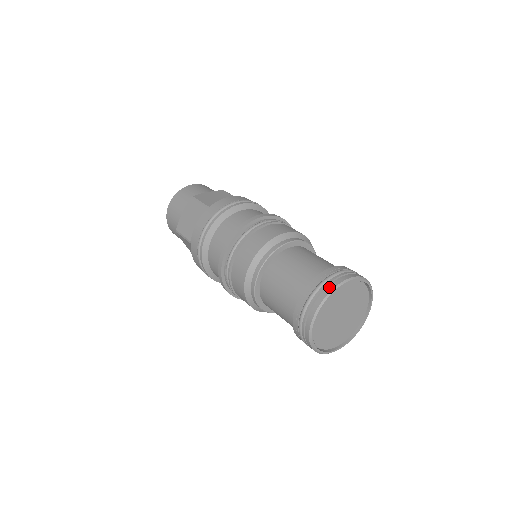
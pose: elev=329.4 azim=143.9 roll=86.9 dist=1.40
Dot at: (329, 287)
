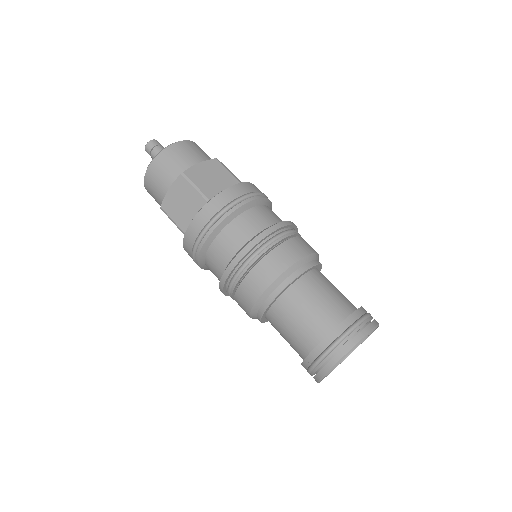
Dot at: (348, 345)
